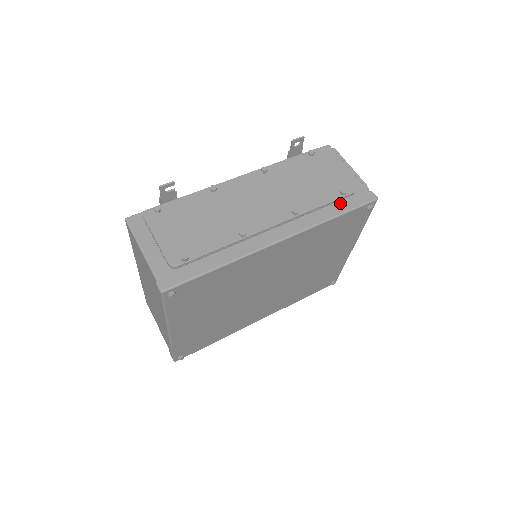
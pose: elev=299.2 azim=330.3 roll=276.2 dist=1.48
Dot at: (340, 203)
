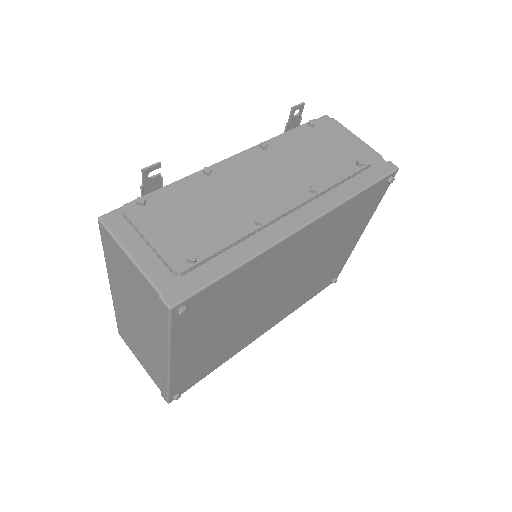
Dot at: (359, 177)
